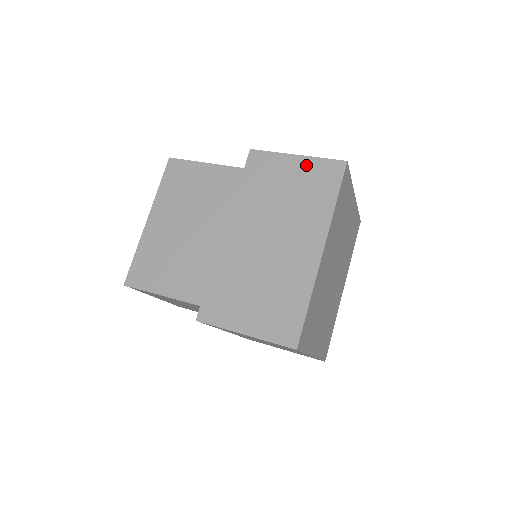
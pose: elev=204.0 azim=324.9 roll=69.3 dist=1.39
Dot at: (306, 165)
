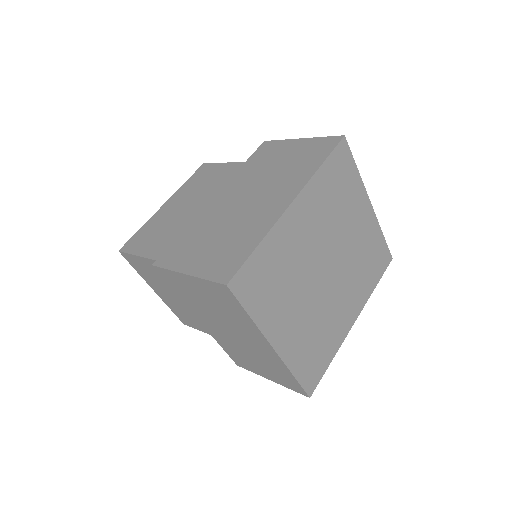
Dot at: (306, 144)
